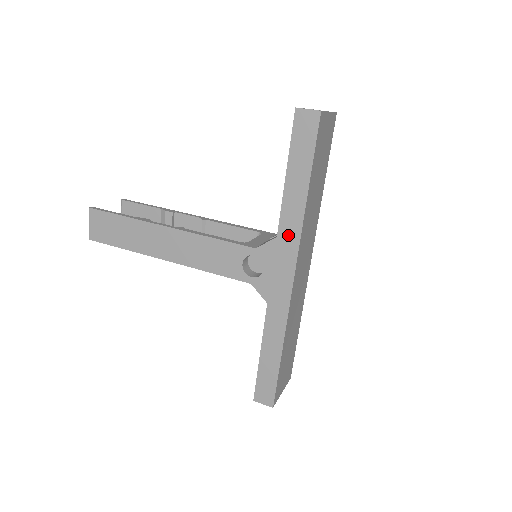
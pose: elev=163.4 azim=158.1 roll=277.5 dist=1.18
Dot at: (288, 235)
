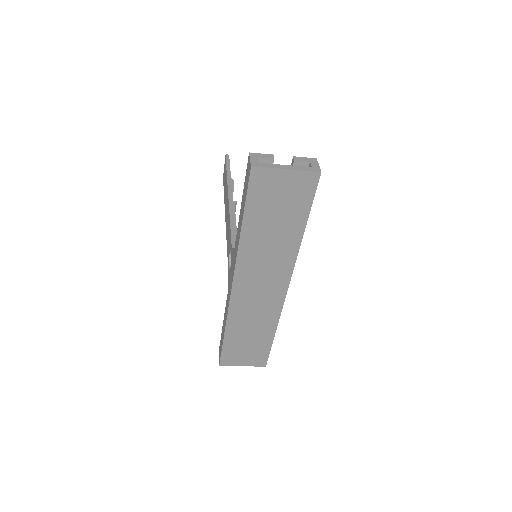
Dot at: (235, 253)
